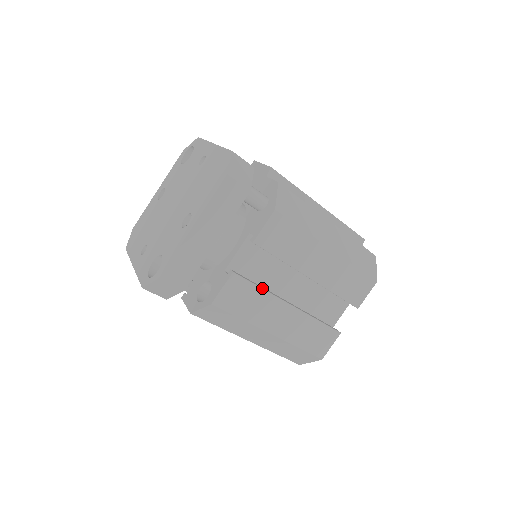
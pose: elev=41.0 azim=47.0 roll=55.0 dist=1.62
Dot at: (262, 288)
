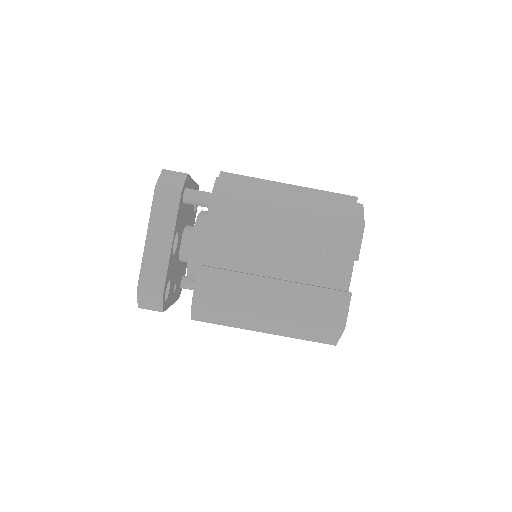
Dot at: (235, 271)
